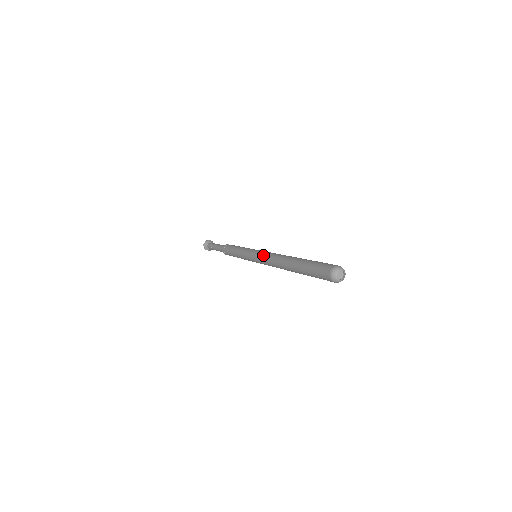
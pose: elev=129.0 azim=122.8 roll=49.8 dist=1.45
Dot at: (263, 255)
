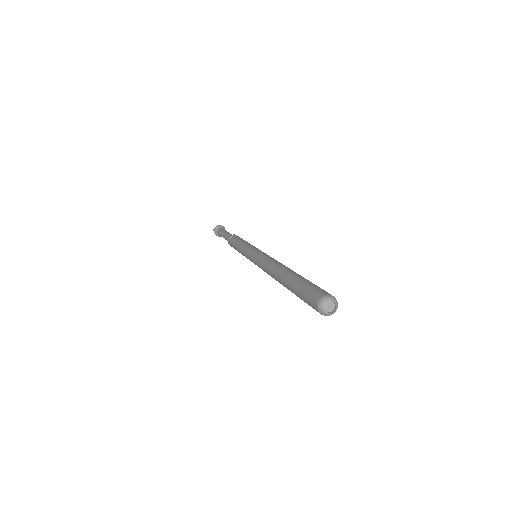
Dot at: (260, 258)
